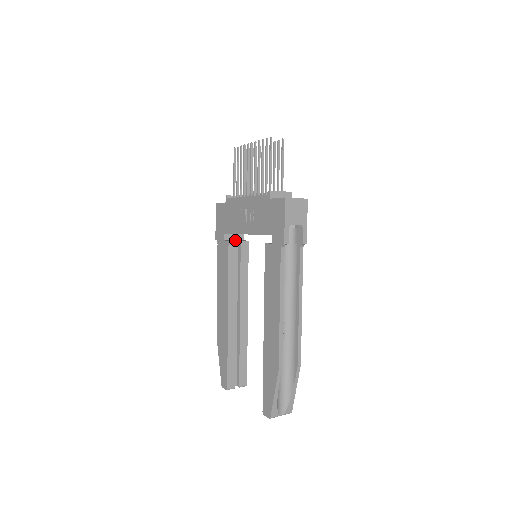
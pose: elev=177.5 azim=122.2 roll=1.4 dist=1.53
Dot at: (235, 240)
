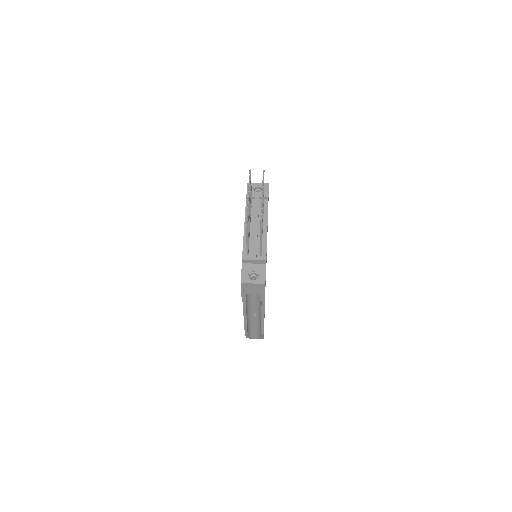
Dot at: occluded
